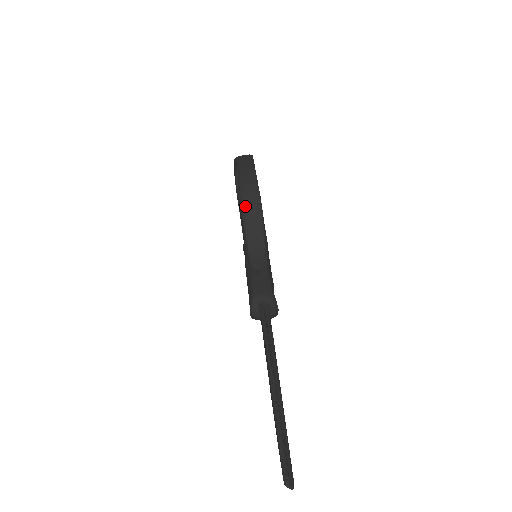
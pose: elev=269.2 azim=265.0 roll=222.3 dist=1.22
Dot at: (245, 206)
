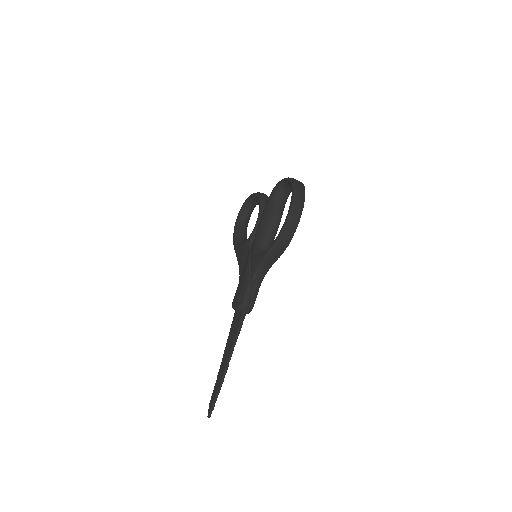
Dot at: (277, 246)
